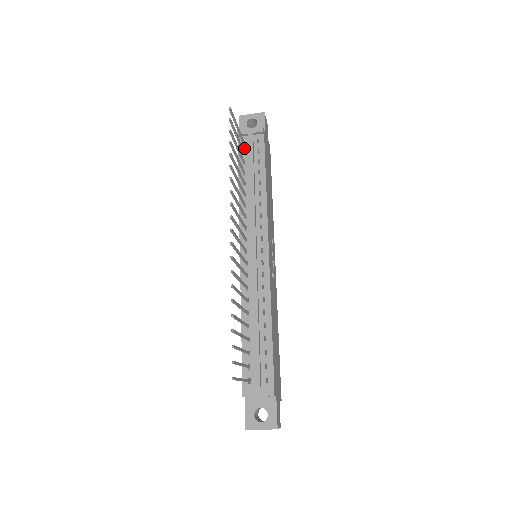
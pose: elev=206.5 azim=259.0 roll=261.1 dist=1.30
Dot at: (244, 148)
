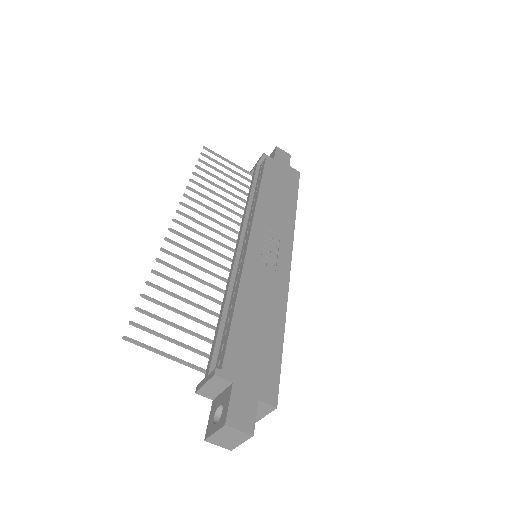
Dot at: occluded
